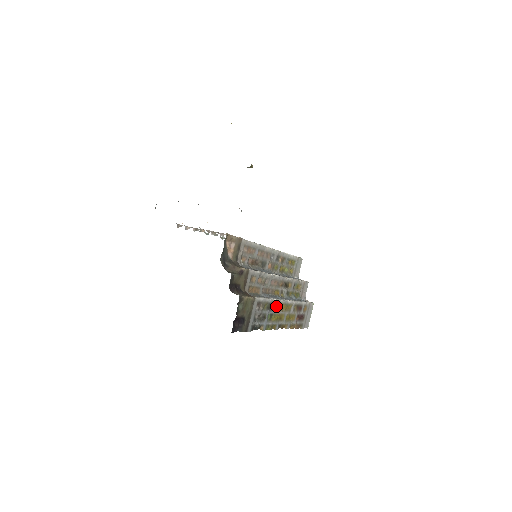
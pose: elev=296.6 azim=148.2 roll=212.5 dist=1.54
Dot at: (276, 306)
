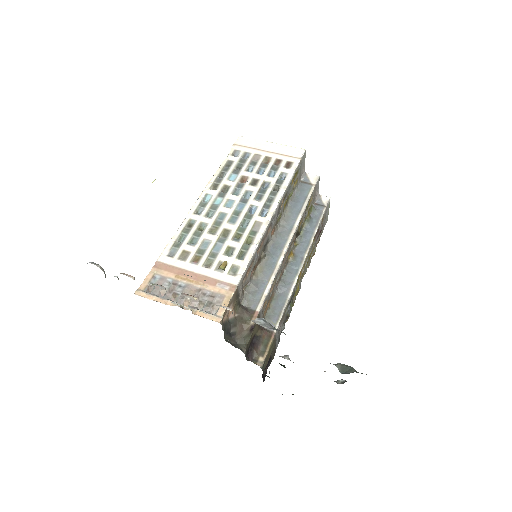
Dot at: (295, 286)
